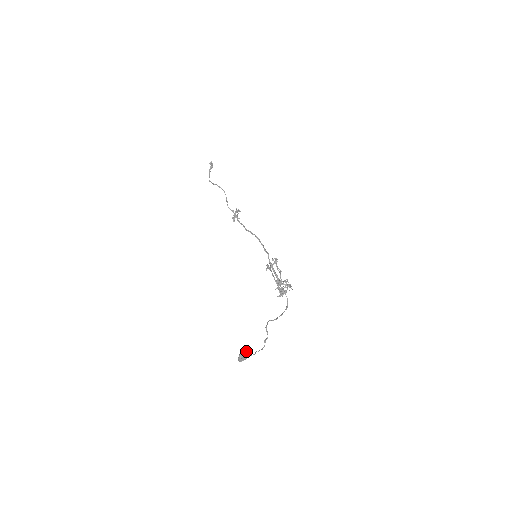
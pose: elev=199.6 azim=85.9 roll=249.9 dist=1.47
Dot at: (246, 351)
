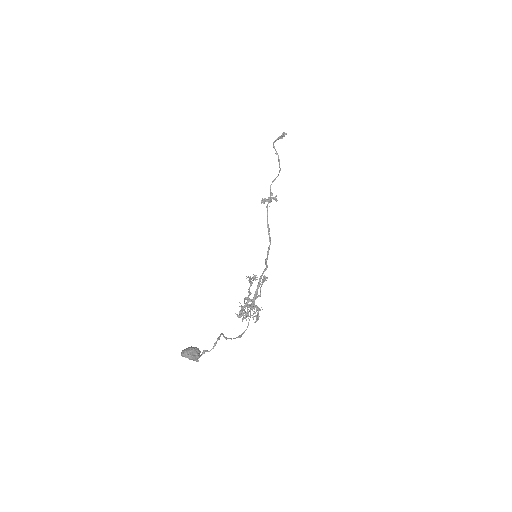
Dot at: occluded
